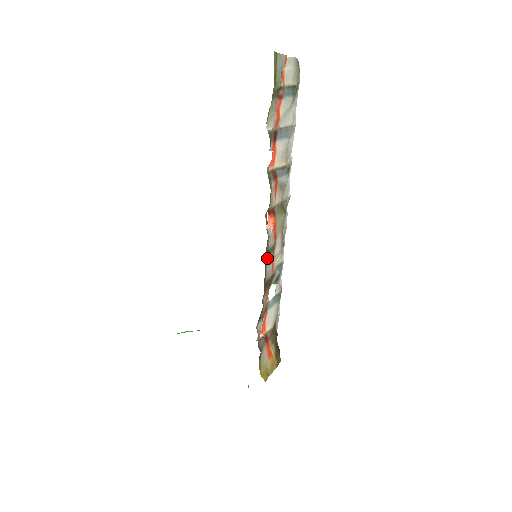
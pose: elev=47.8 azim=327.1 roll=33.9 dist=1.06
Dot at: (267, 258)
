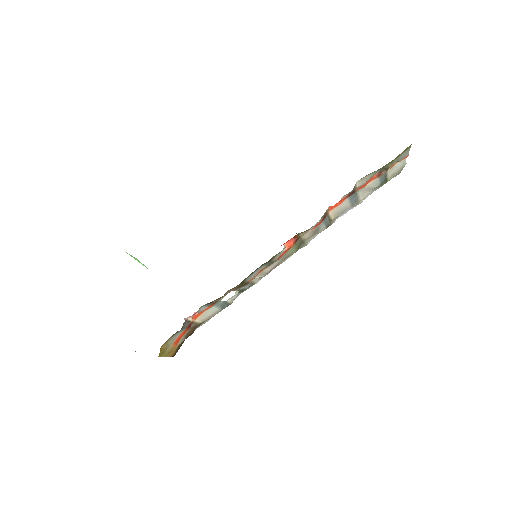
Dot at: (264, 265)
